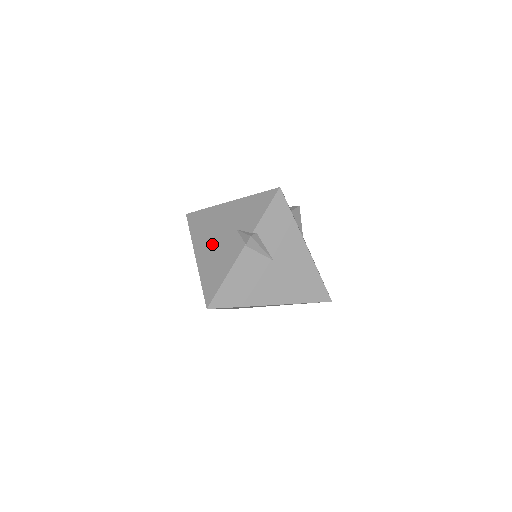
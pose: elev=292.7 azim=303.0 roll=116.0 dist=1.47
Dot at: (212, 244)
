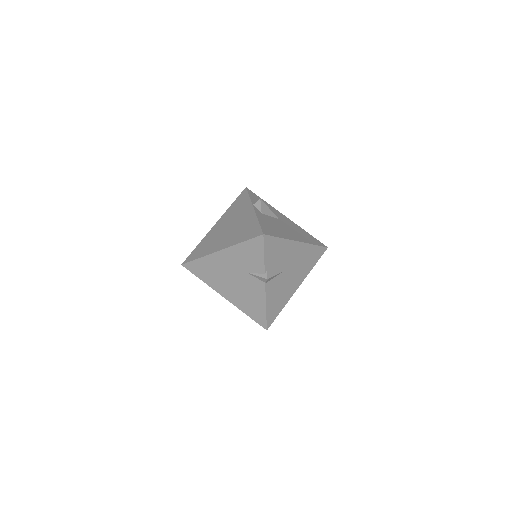
Dot at: (232, 286)
